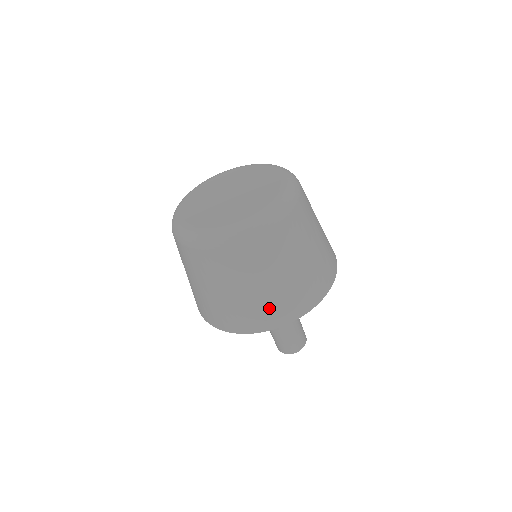
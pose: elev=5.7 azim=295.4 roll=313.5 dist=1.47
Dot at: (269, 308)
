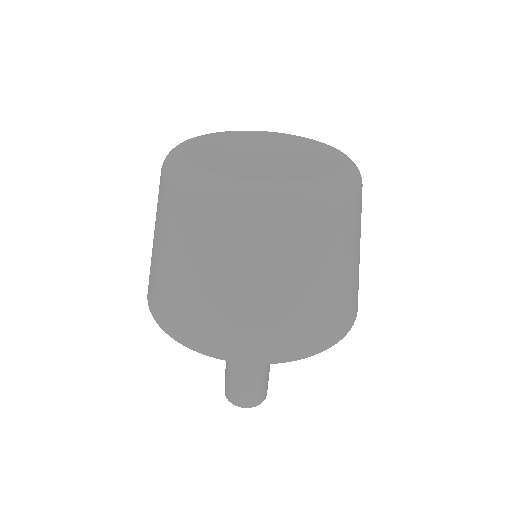
Dot at: (324, 319)
